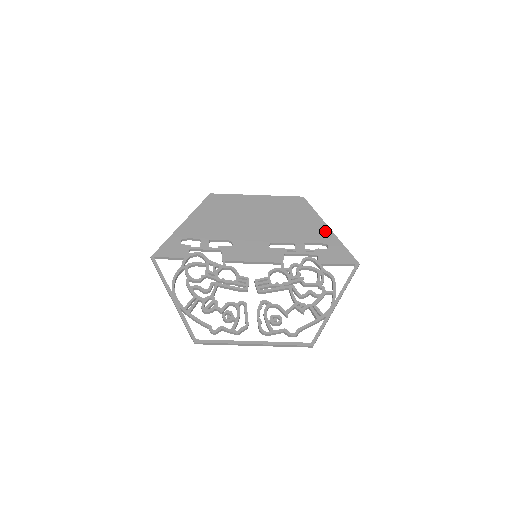
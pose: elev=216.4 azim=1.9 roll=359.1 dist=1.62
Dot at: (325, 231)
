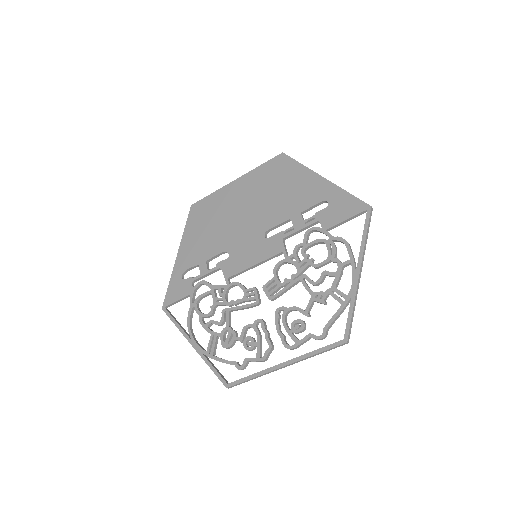
Dot at: (319, 184)
